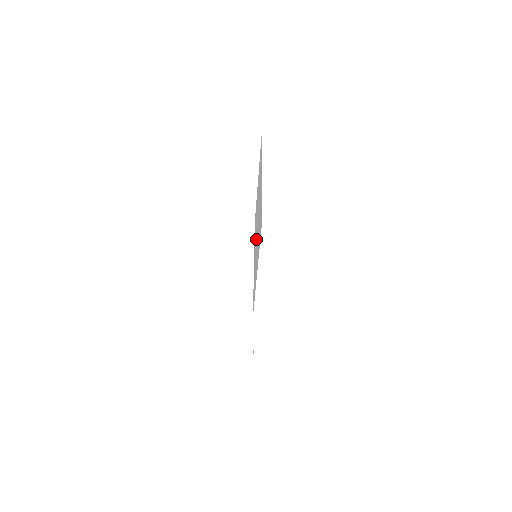
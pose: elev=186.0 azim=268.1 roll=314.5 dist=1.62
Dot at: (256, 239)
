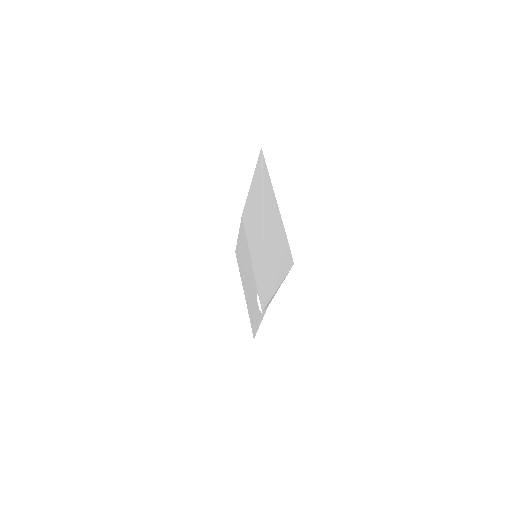
Dot at: (260, 246)
